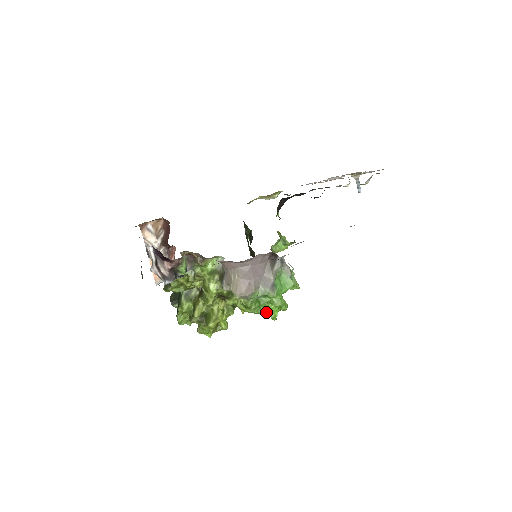
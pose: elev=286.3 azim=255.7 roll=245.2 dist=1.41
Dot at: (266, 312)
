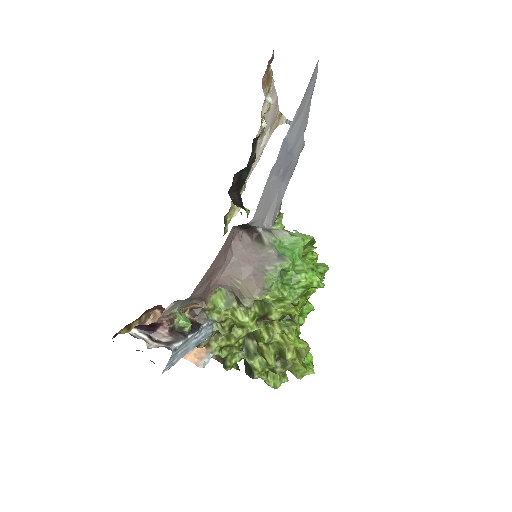
Dot at: (304, 287)
